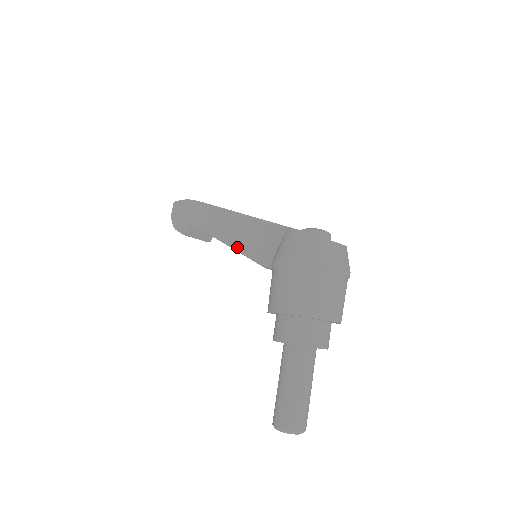
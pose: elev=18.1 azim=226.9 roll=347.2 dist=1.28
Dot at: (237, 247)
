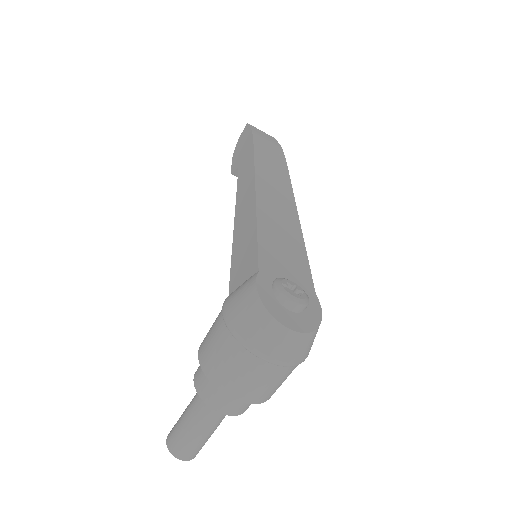
Dot at: (234, 239)
